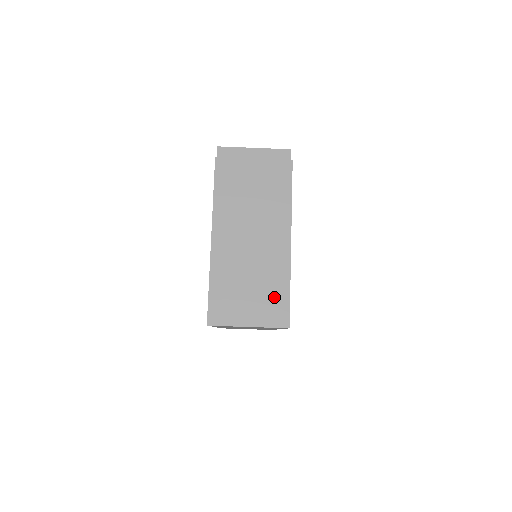
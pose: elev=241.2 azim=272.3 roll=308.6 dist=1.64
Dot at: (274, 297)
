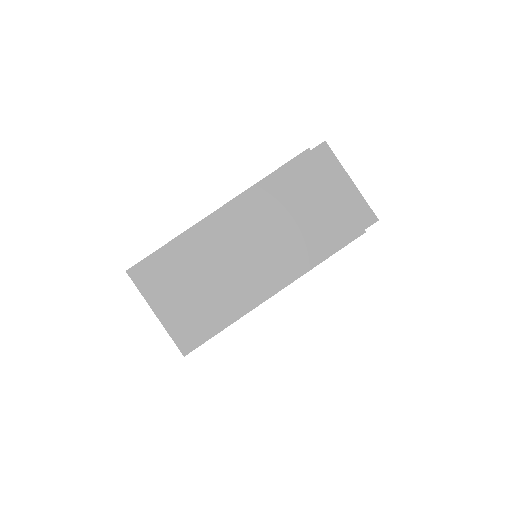
Dot at: (204, 318)
